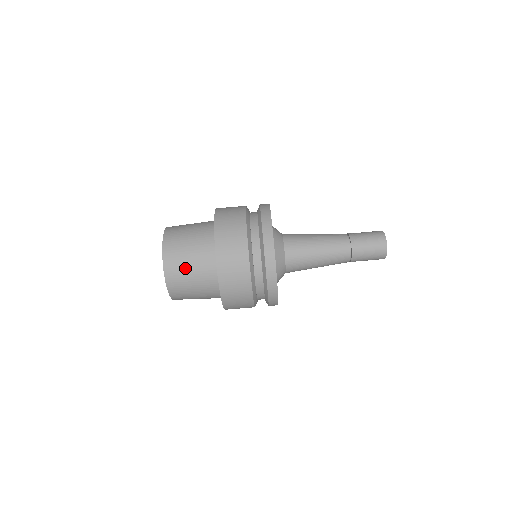
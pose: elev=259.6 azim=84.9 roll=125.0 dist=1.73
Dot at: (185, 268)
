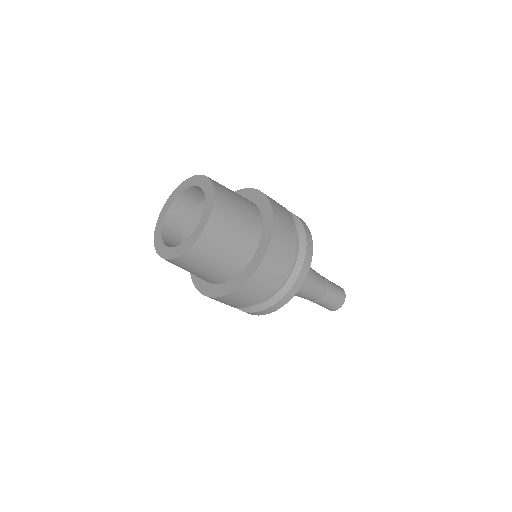
Dot at: occluded
